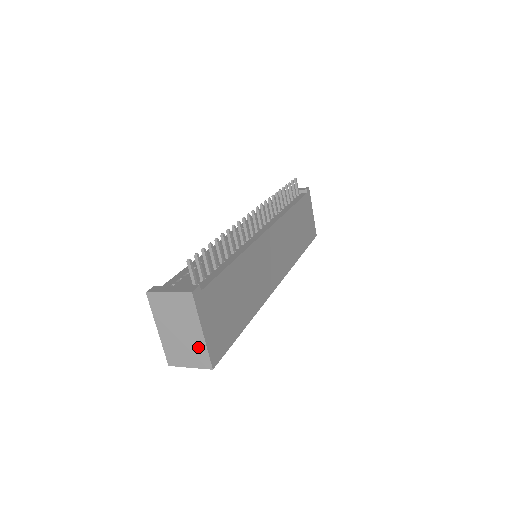
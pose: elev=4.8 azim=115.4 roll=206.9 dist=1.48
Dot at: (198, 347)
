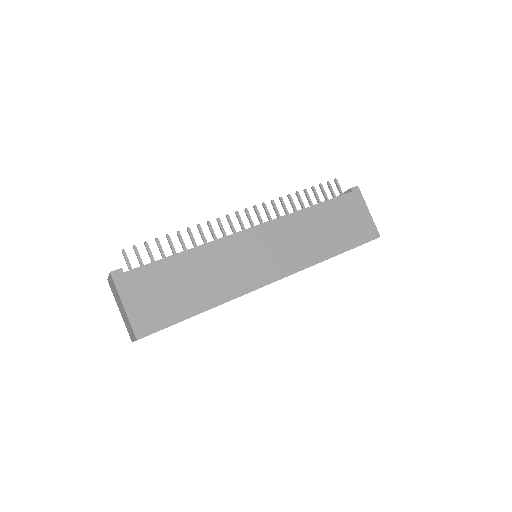
Dot at: (128, 320)
